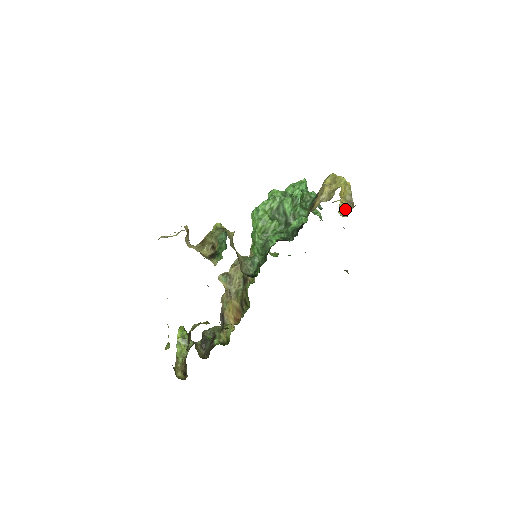
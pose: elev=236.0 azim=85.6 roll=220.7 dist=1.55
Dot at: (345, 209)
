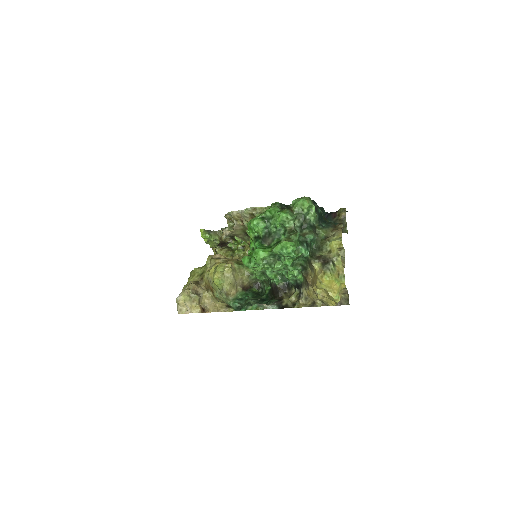
Dot at: occluded
